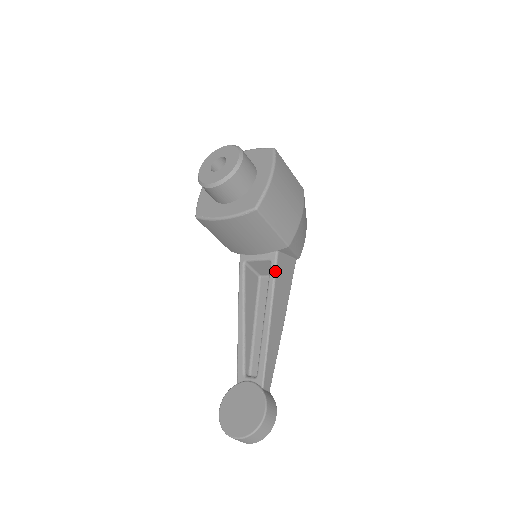
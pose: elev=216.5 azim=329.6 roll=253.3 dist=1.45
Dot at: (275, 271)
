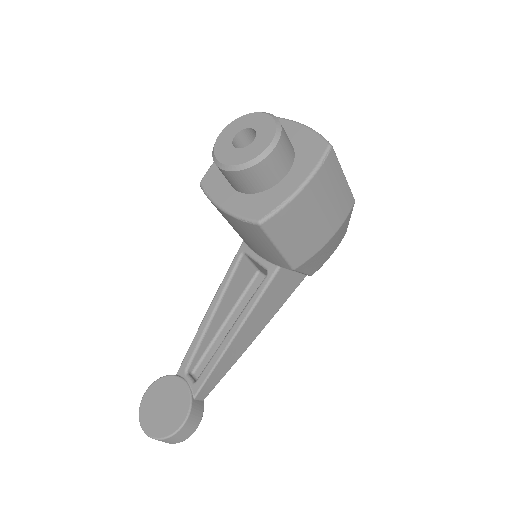
Dot at: (266, 287)
